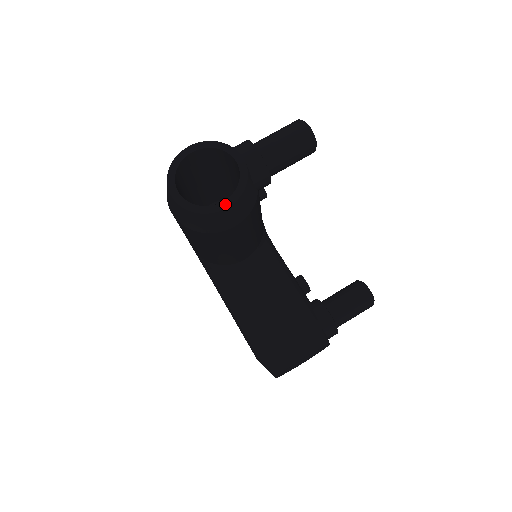
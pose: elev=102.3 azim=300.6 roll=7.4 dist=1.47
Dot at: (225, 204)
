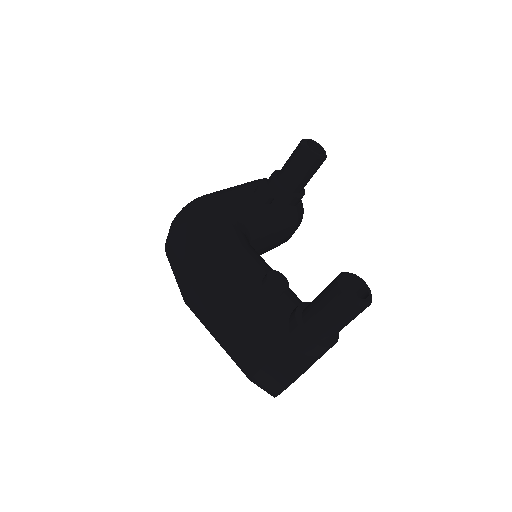
Dot at: occluded
